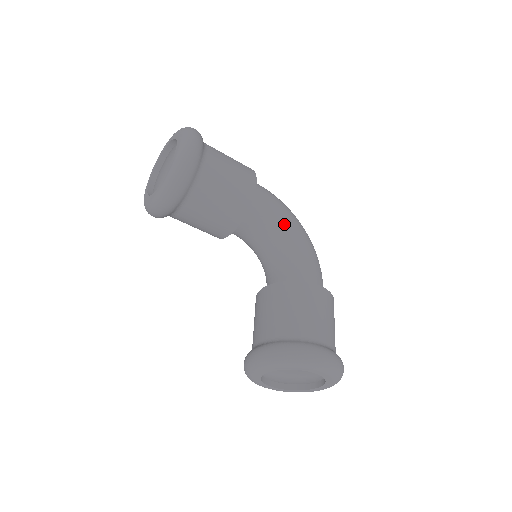
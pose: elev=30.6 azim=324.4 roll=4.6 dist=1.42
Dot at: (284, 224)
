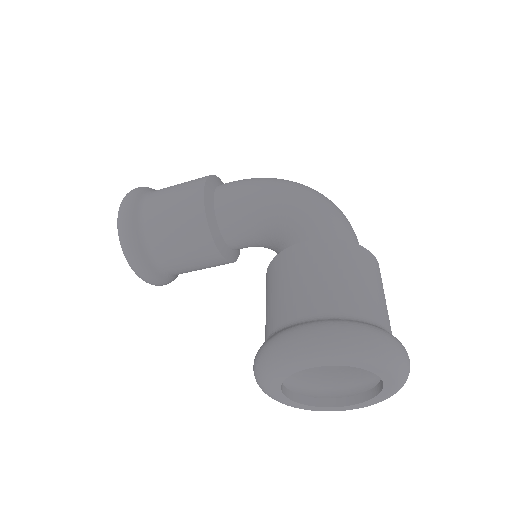
Dot at: (260, 201)
